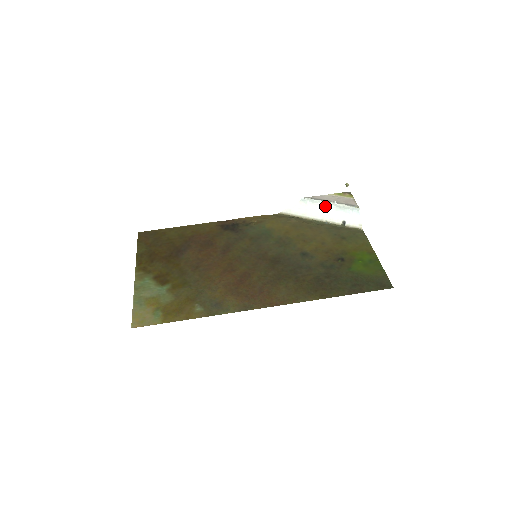
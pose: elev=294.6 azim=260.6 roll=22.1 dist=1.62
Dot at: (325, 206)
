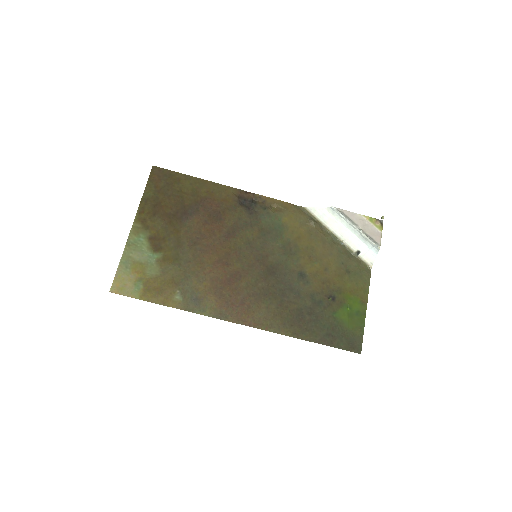
Dot at: (350, 227)
